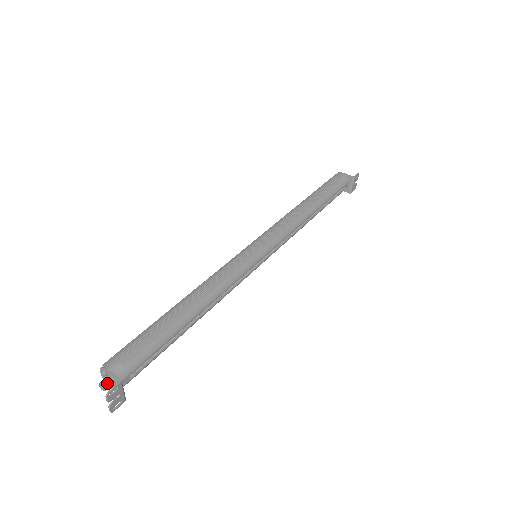
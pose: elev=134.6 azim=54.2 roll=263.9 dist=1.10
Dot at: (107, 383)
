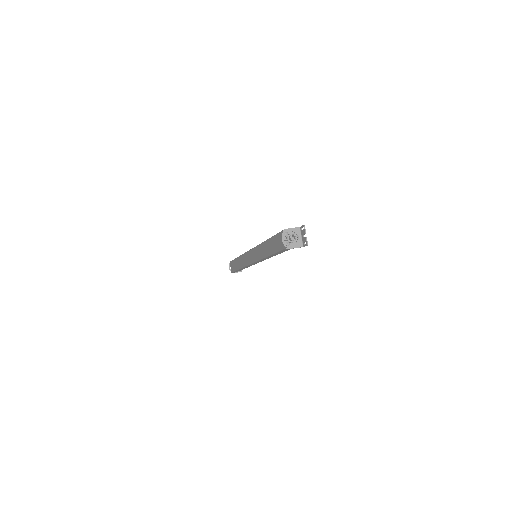
Dot at: (293, 235)
